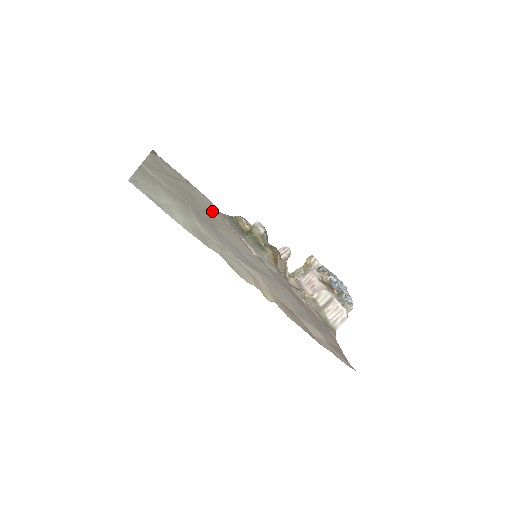
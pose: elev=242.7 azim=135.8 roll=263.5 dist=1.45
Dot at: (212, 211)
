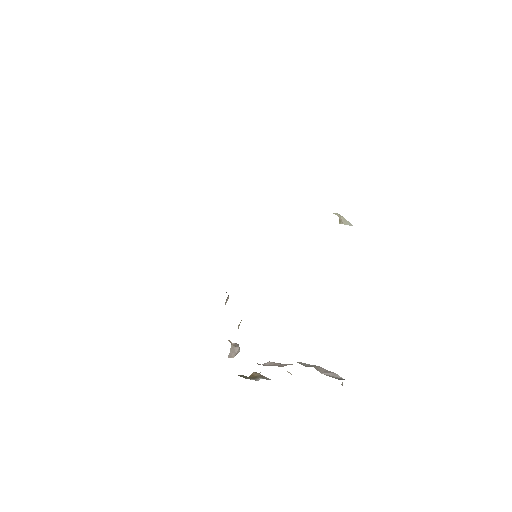
Dot at: occluded
